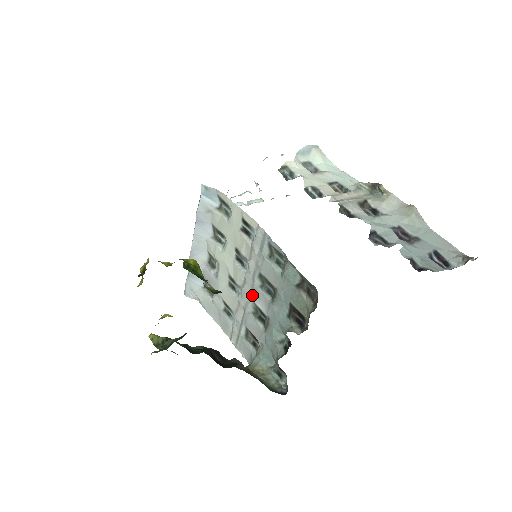
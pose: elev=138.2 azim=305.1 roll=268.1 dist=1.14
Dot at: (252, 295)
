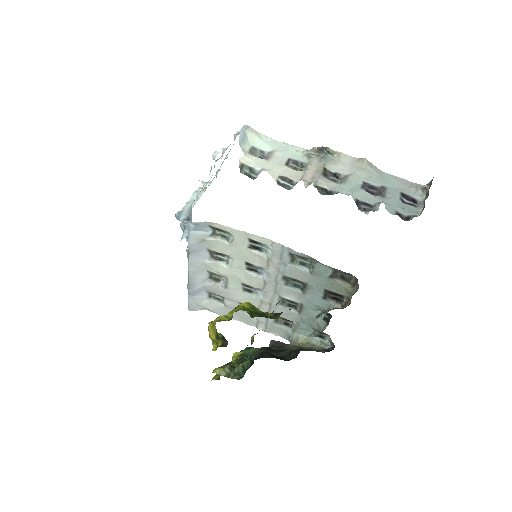
Dot at: (278, 293)
